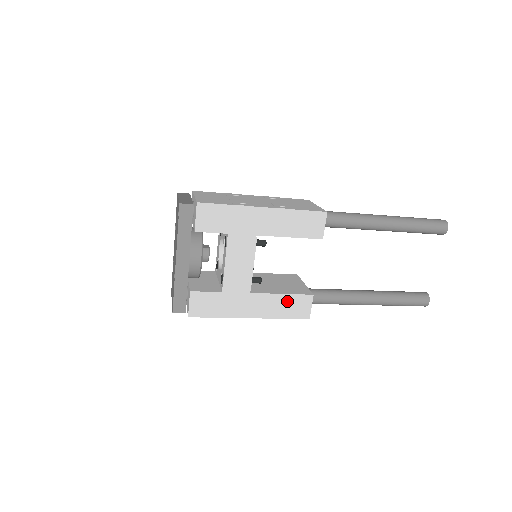
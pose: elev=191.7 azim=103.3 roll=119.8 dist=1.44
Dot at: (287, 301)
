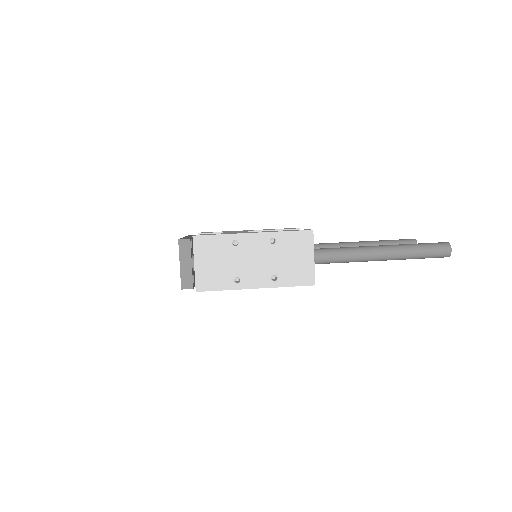
Dot at: occluded
